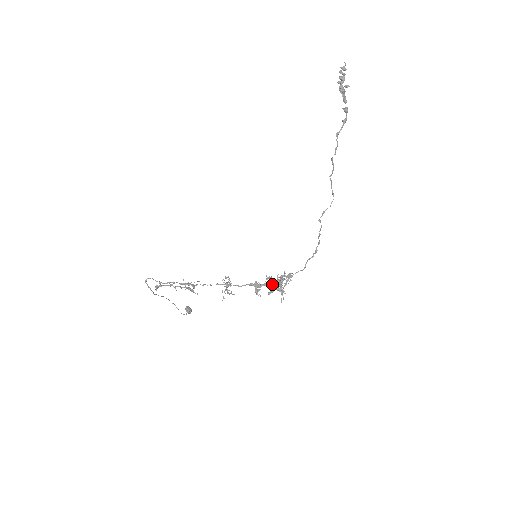
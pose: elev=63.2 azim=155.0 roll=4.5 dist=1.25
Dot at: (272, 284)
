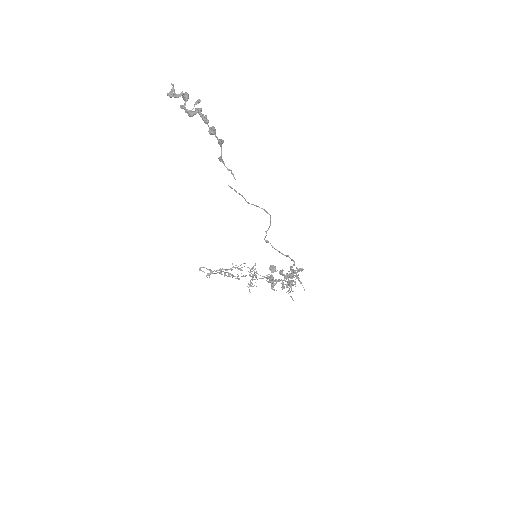
Dot at: occluded
